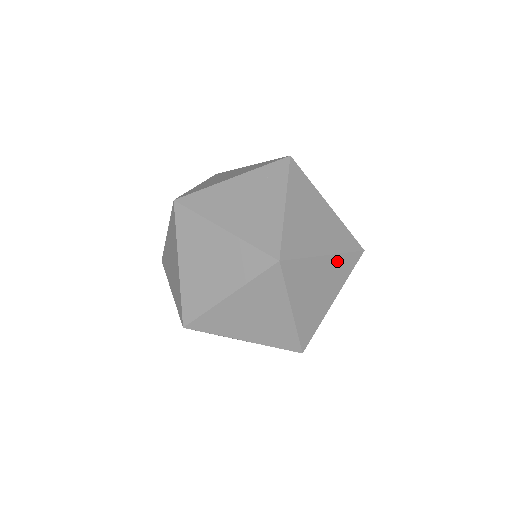
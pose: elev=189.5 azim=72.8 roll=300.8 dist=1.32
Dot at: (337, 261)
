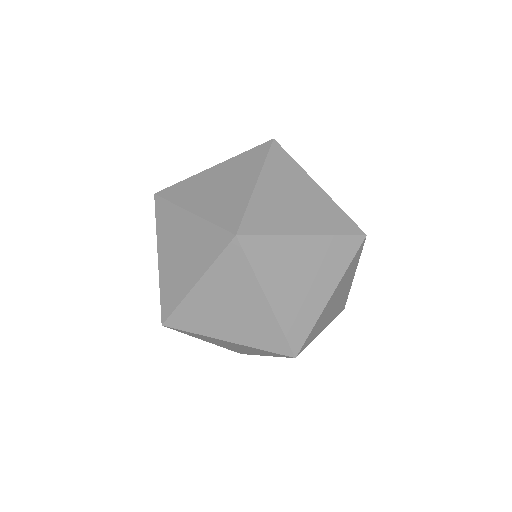
Dot at: (347, 293)
